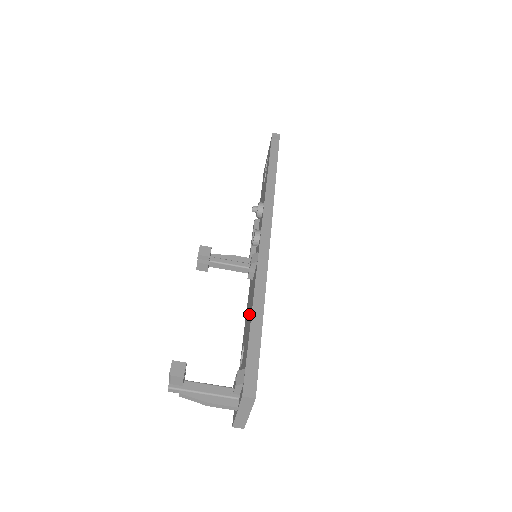
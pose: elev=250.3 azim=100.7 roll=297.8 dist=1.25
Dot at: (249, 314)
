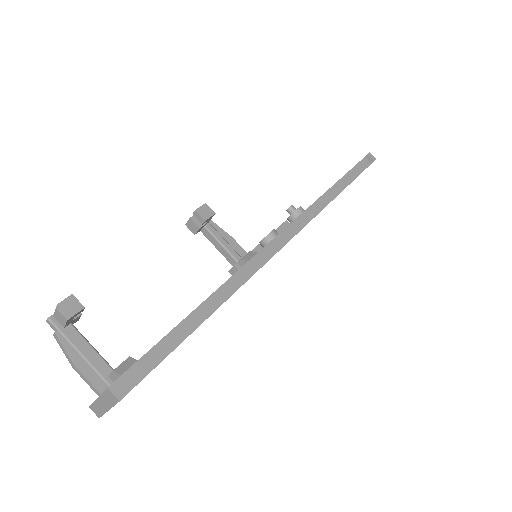
Dot at: occluded
